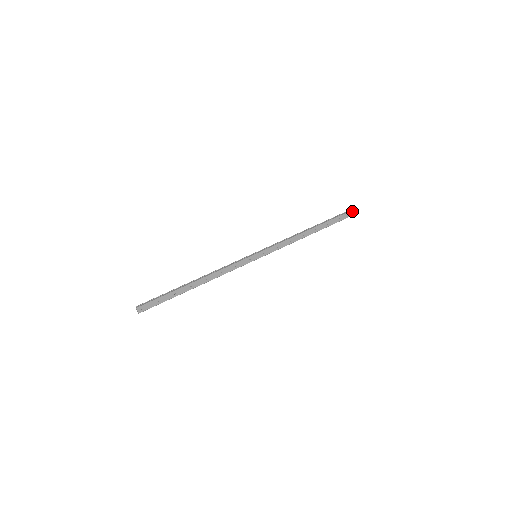
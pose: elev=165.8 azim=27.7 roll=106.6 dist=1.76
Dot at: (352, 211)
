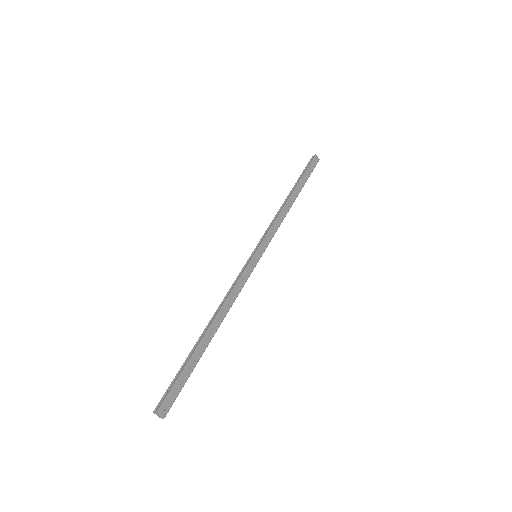
Dot at: (316, 157)
